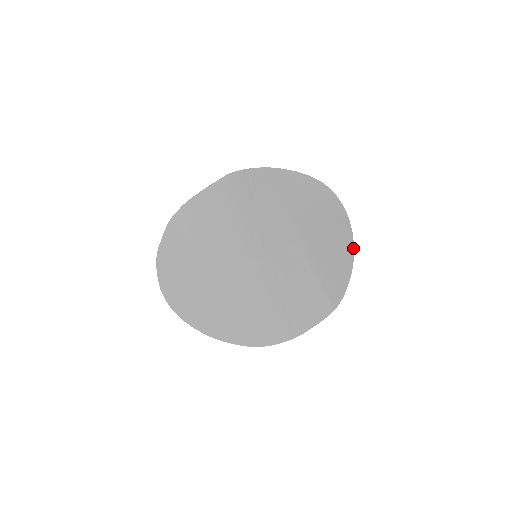
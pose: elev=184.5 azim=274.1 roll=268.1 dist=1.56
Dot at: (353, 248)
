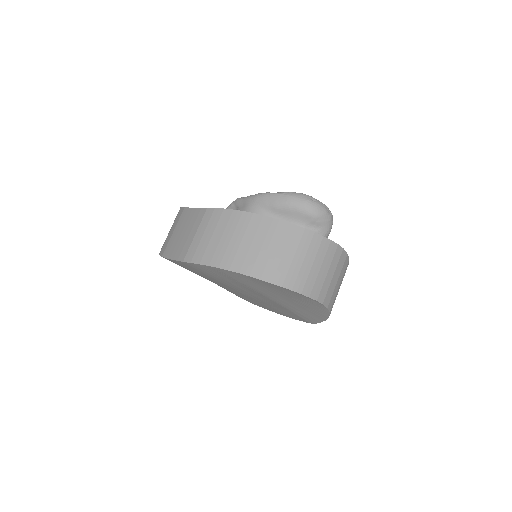
Dot at: (329, 313)
